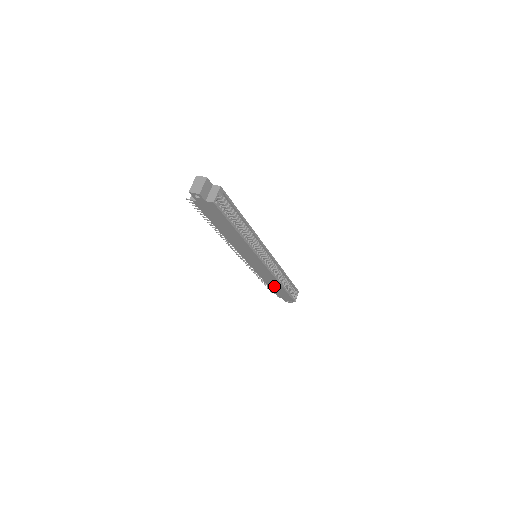
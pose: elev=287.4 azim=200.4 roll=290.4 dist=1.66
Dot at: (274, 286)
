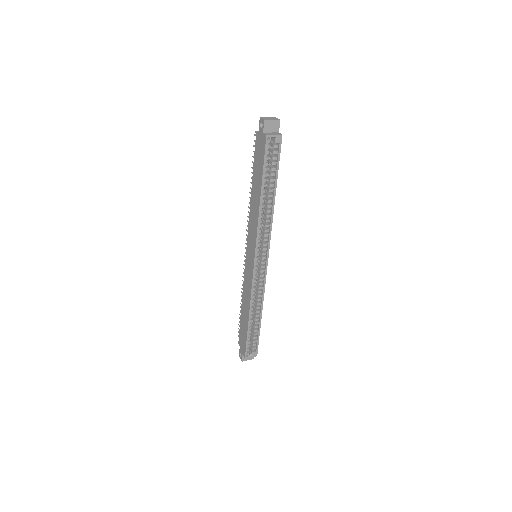
Dot at: (244, 315)
